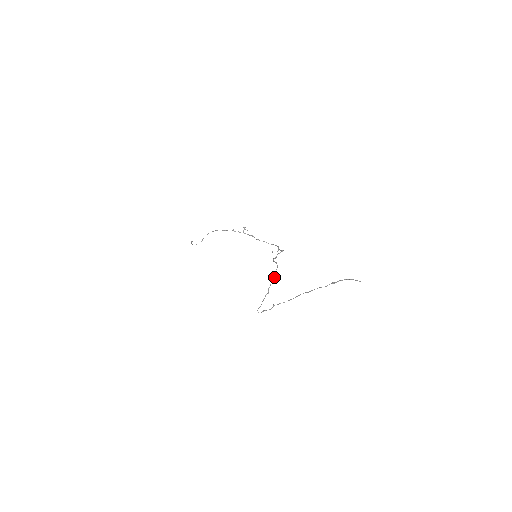
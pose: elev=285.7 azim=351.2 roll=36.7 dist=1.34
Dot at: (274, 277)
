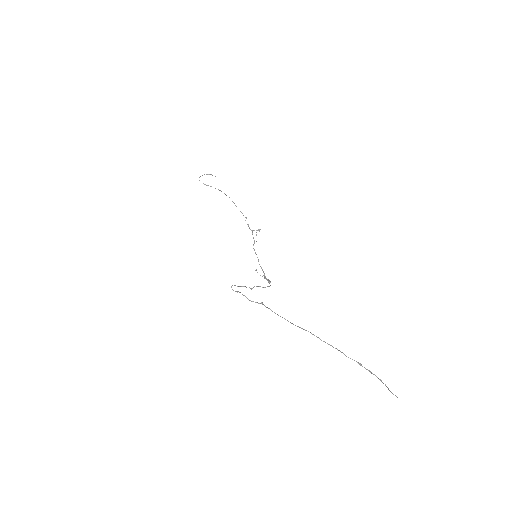
Dot at: (263, 287)
